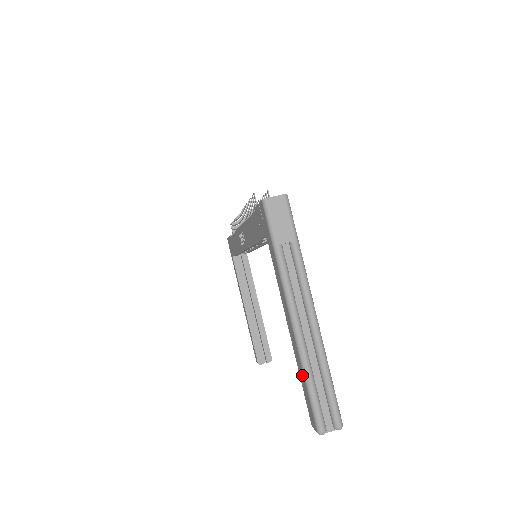
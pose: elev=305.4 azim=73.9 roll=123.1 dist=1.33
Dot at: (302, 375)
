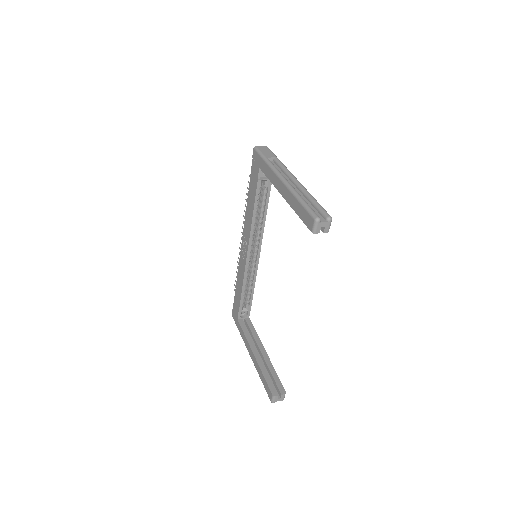
Dot at: (296, 203)
